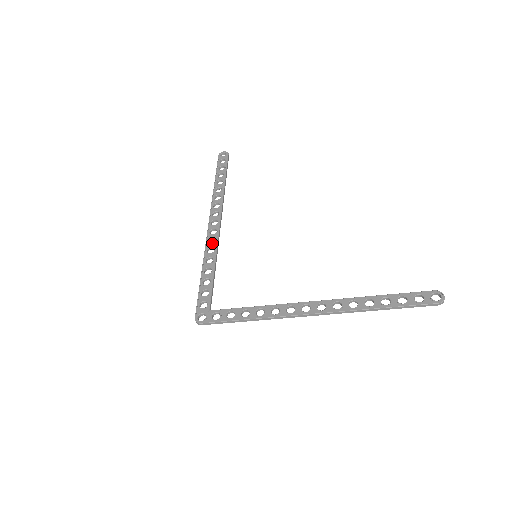
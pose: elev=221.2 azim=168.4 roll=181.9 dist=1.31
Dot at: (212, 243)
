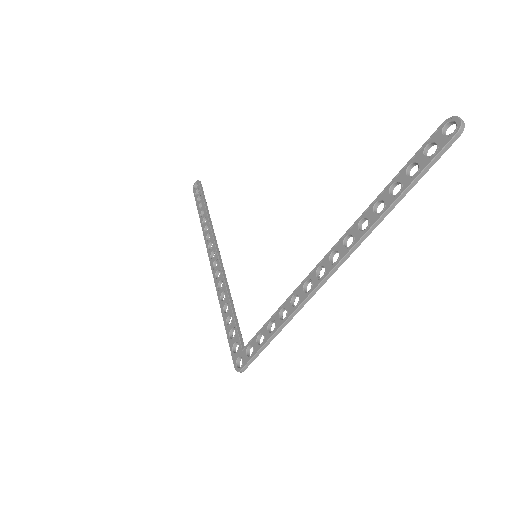
Dot at: (218, 277)
